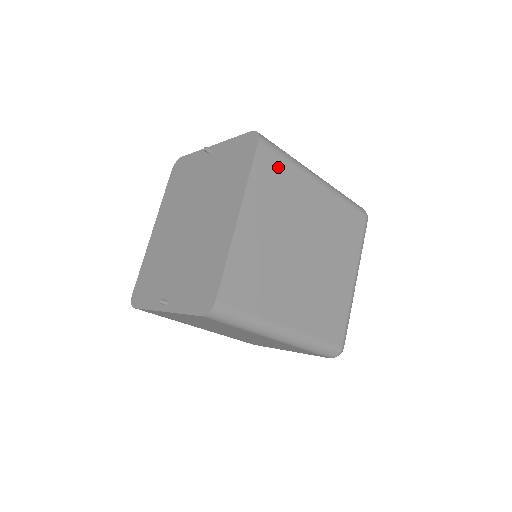
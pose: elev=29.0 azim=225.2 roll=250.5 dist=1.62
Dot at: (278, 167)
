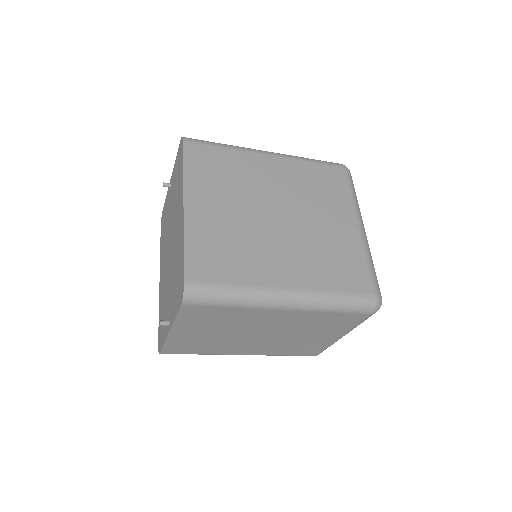
Dot at: (214, 155)
